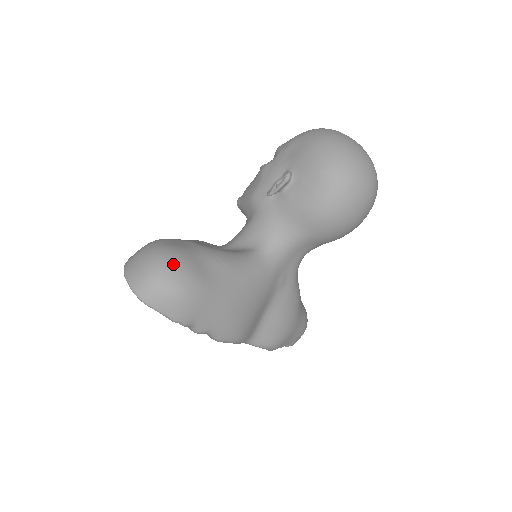
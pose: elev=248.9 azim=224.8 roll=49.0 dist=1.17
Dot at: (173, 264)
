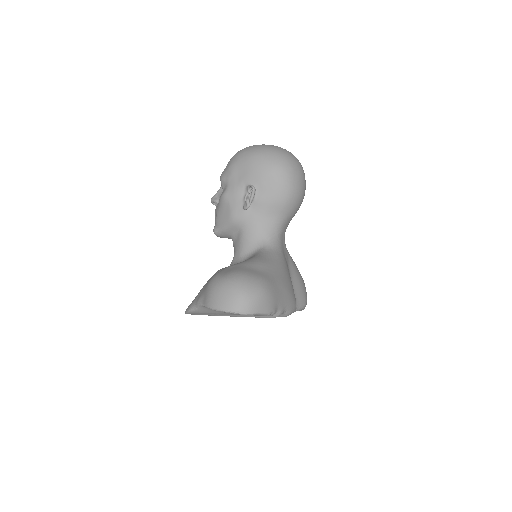
Dot at: (245, 279)
